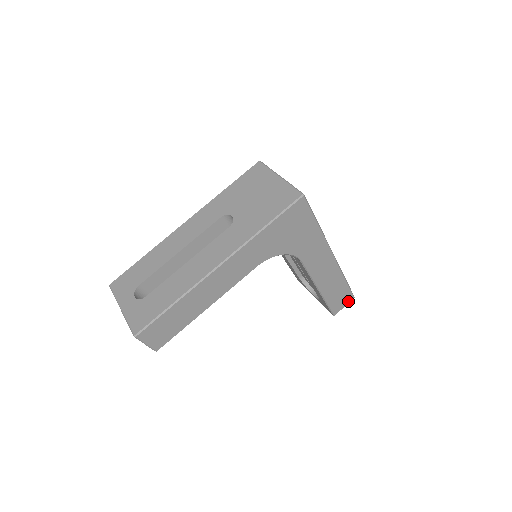
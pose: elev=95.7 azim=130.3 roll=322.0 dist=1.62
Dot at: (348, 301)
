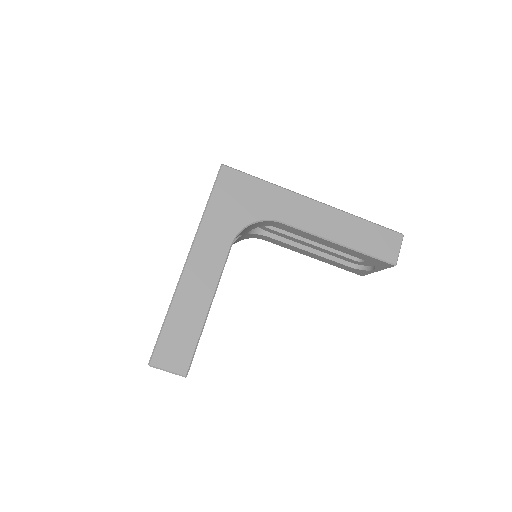
Dot at: (398, 242)
